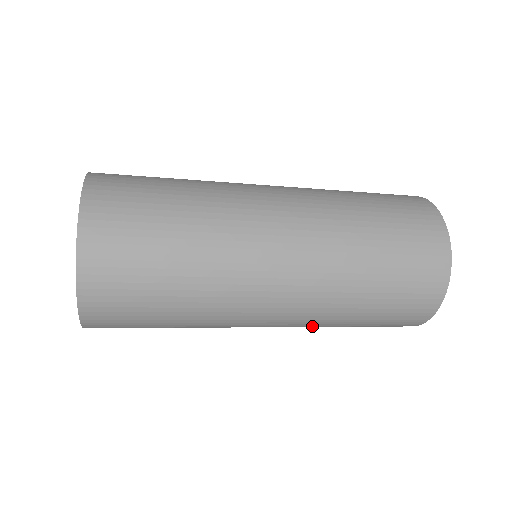
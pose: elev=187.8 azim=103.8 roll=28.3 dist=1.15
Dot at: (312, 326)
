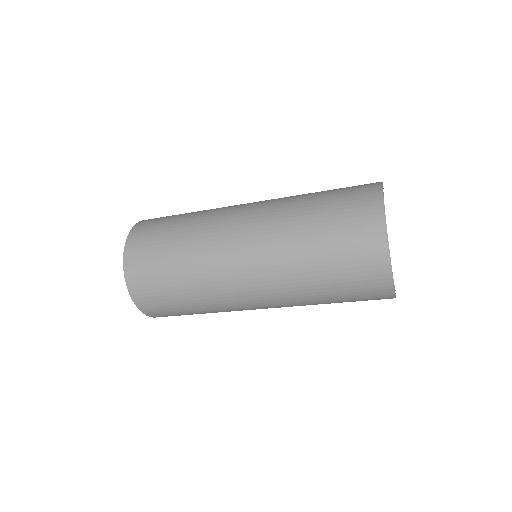
Dot at: occluded
